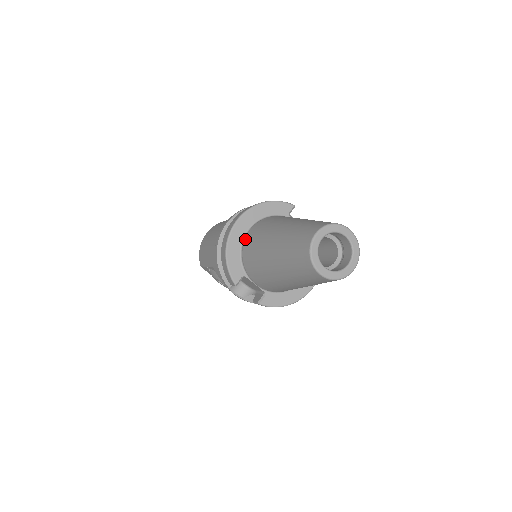
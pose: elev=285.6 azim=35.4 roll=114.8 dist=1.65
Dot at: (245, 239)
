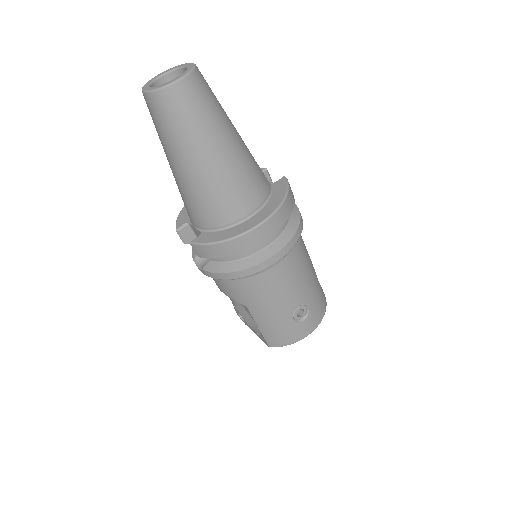
Dot at: occluded
